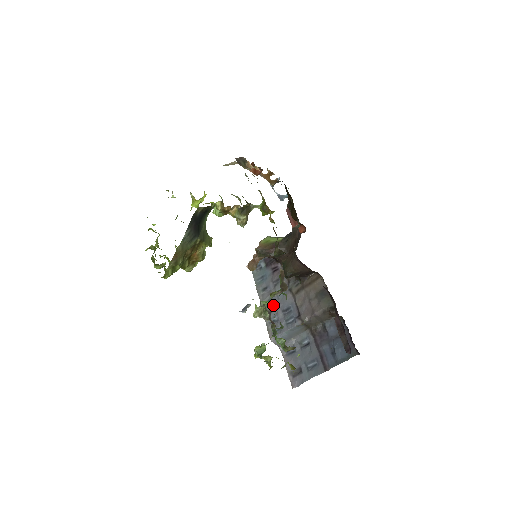
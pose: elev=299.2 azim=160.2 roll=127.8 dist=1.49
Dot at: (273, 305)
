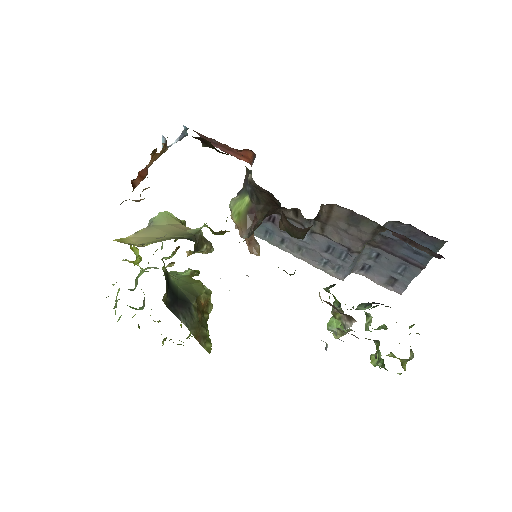
Dot at: (309, 251)
